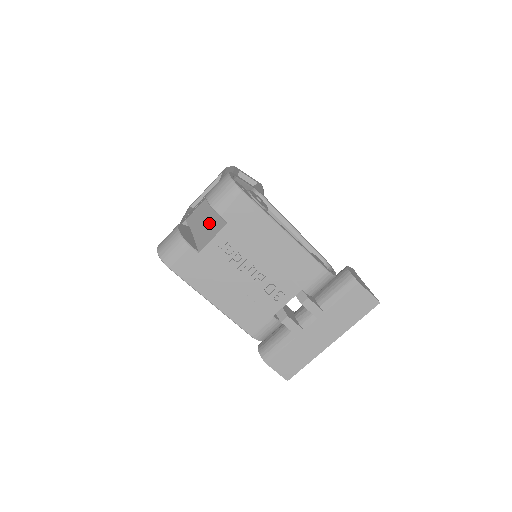
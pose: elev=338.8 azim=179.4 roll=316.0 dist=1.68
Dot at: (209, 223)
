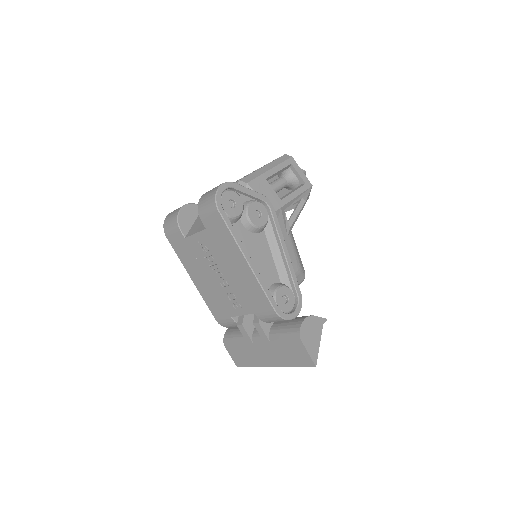
Dot at: occluded
